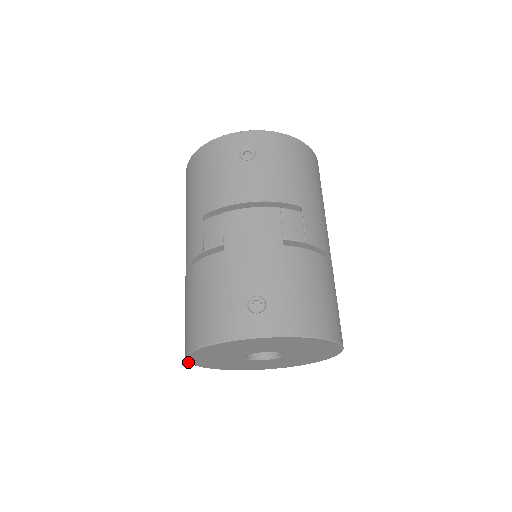
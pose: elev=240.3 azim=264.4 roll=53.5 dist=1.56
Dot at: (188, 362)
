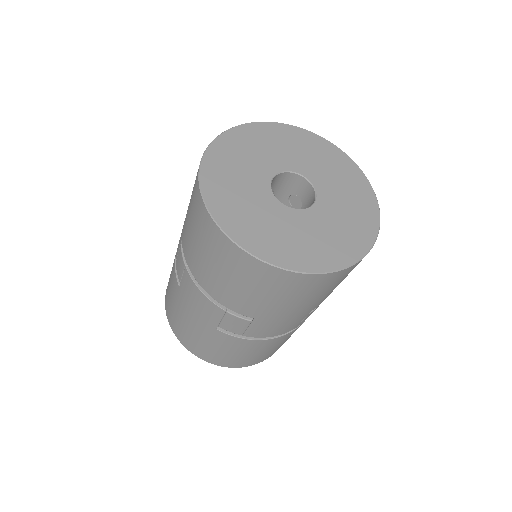
Dot at: (228, 130)
